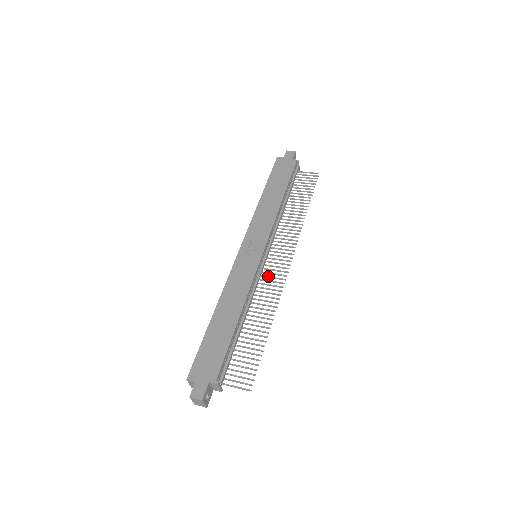
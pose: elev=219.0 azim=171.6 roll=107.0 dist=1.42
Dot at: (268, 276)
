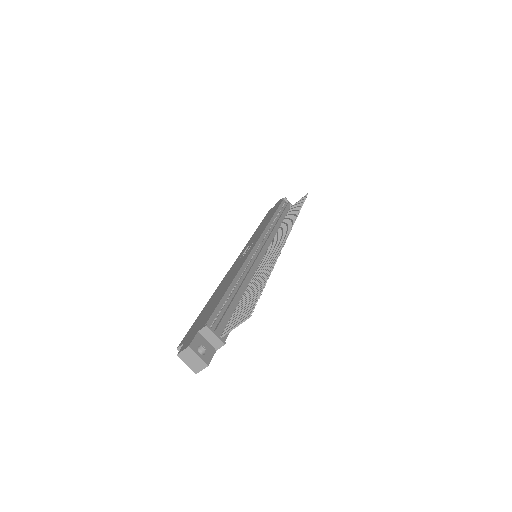
Dot at: (268, 256)
